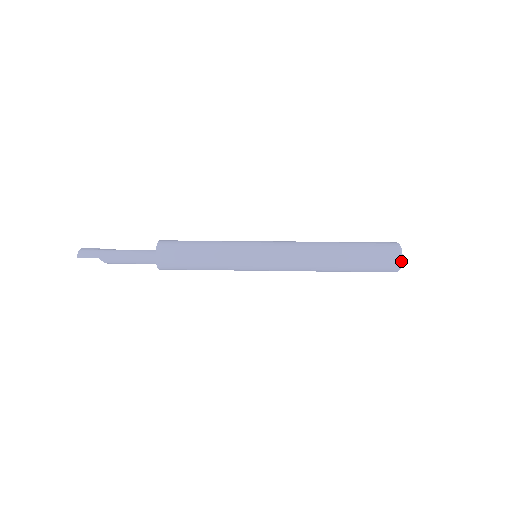
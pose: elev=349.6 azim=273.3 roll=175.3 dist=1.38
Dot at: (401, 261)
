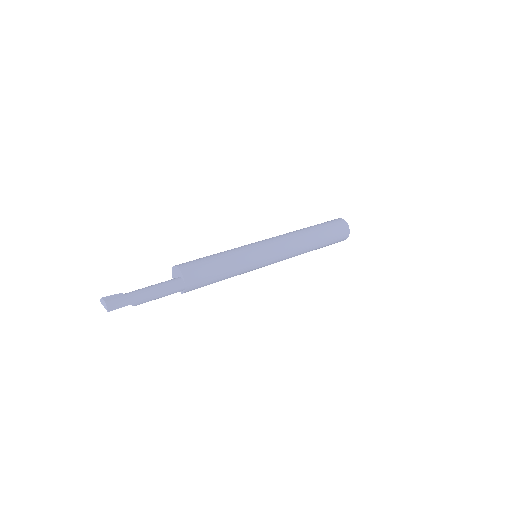
Dot at: occluded
